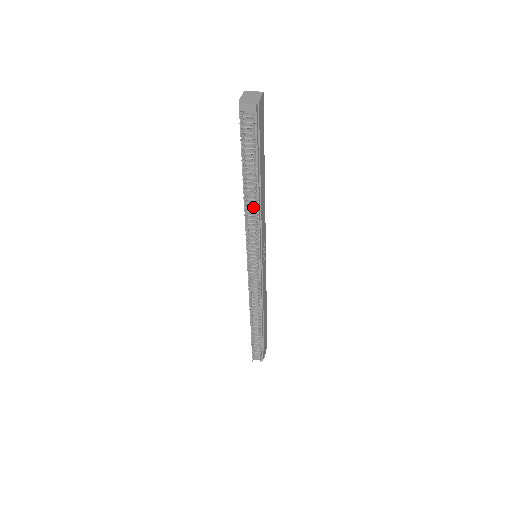
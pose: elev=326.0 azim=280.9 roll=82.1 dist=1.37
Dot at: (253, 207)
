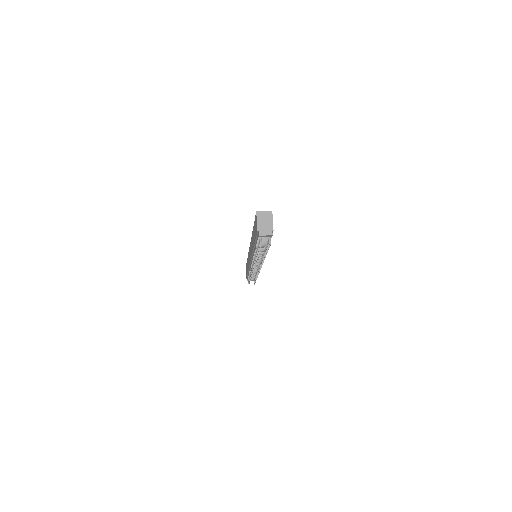
Dot at: (261, 254)
